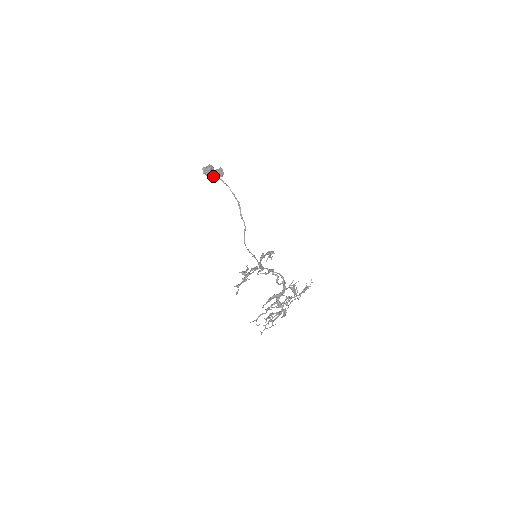
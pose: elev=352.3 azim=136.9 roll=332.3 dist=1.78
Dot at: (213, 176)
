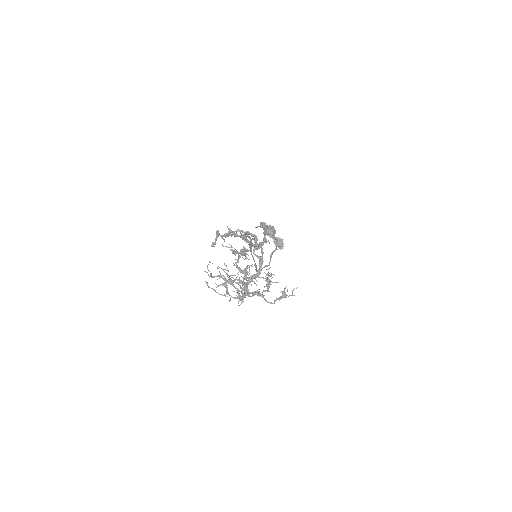
Dot at: (271, 236)
